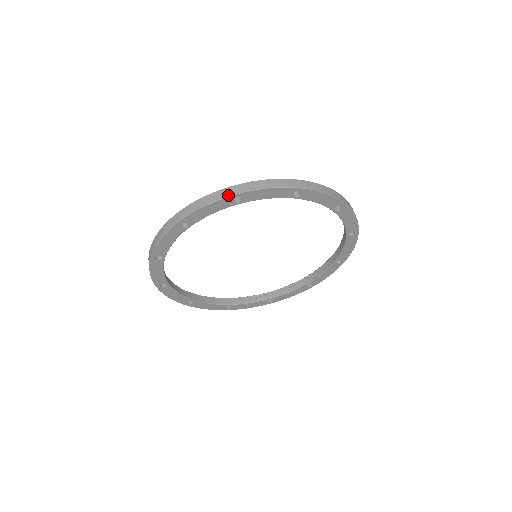
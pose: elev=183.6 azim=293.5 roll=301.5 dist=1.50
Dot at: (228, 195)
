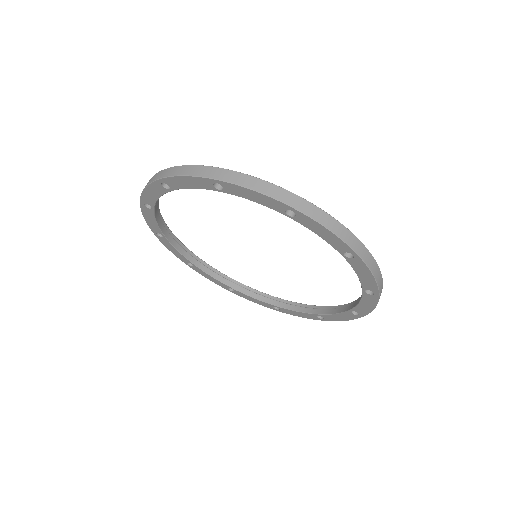
Dot at: (154, 179)
